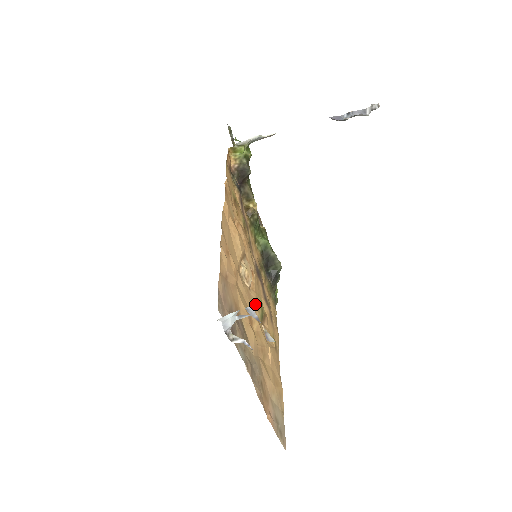
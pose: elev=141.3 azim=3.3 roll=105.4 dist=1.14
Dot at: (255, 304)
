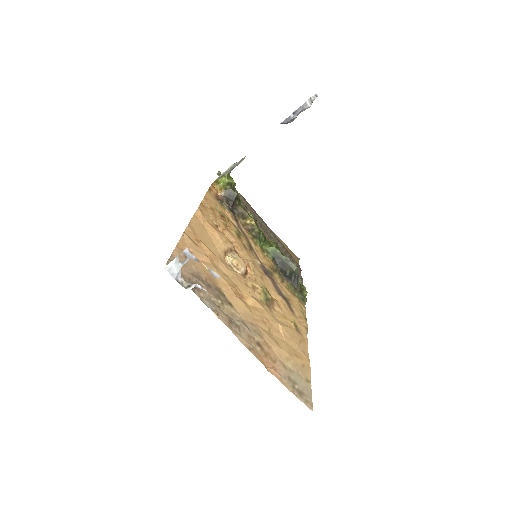
Dot at: (253, 288)
